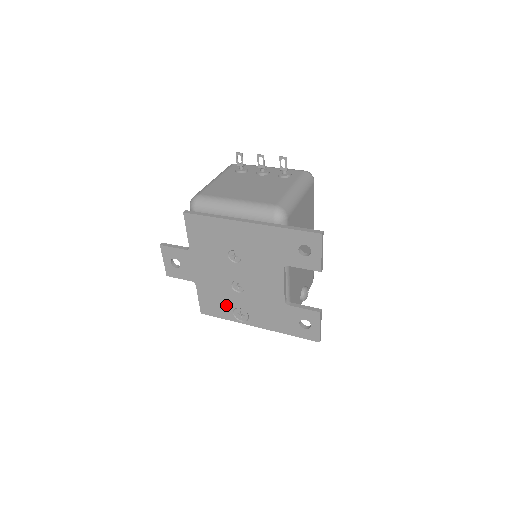
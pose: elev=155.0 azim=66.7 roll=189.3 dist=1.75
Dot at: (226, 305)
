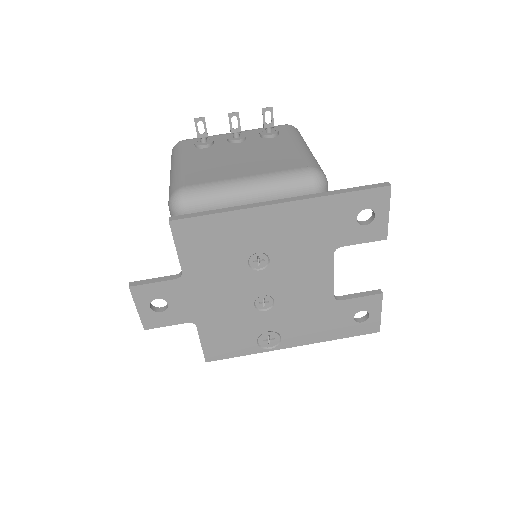
Dot at: (246, 335)
